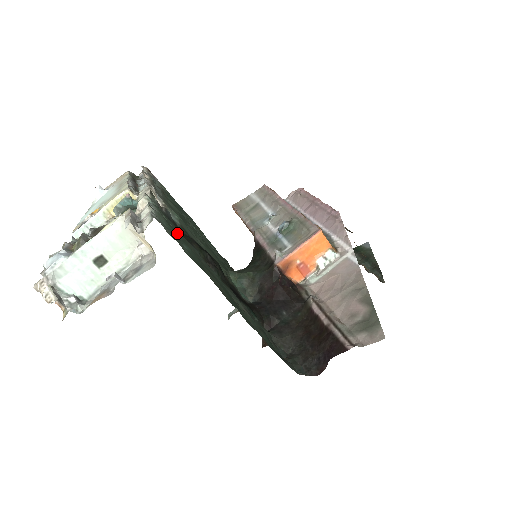
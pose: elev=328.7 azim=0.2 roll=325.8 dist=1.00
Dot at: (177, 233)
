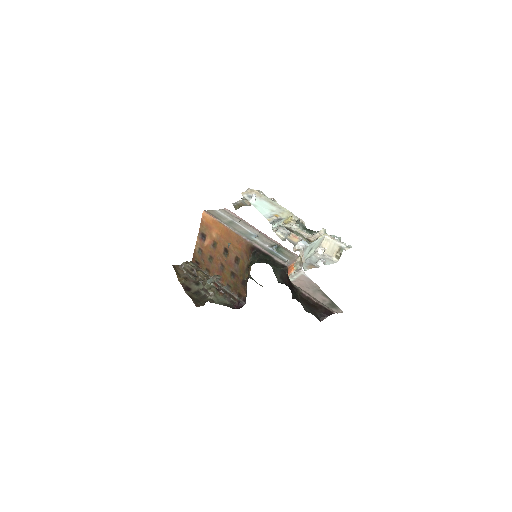
Dot at: occluded
